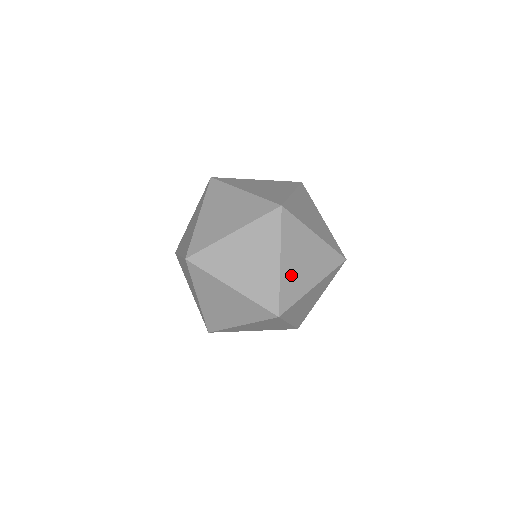
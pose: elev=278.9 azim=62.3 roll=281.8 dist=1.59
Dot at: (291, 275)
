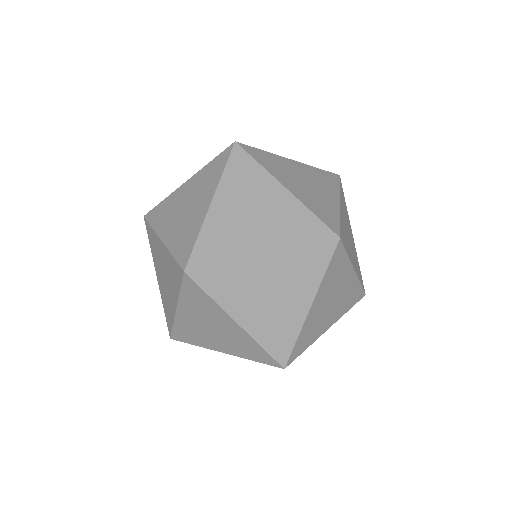
Dot at: (314, 320)
